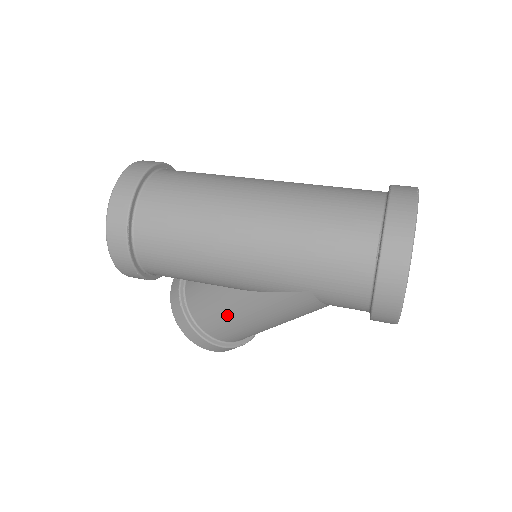
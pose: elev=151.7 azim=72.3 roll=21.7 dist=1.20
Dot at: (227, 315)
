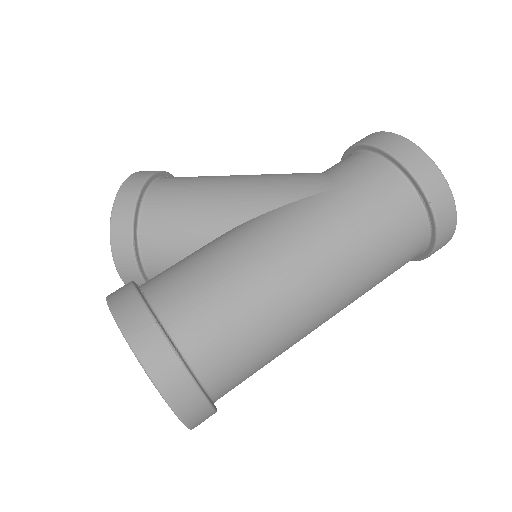
Dot at: occluded
